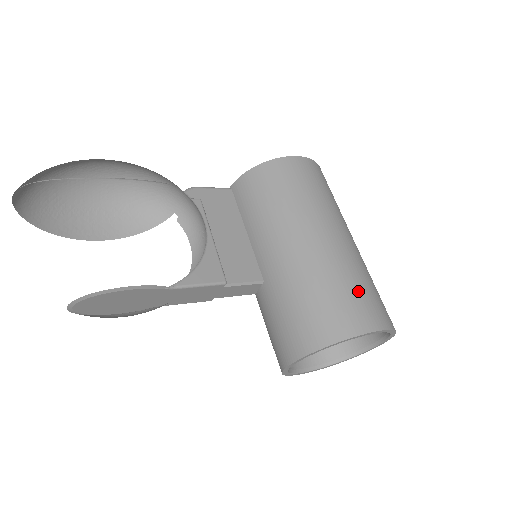
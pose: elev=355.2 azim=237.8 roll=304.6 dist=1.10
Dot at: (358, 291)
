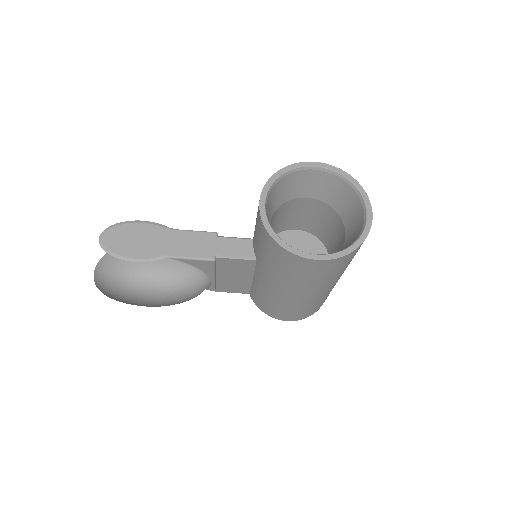
Dot at: occluded
